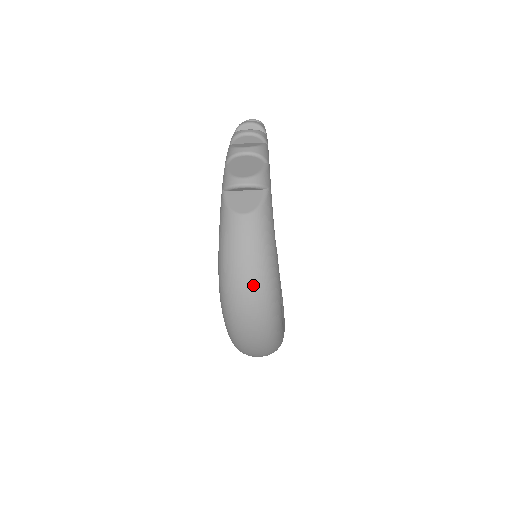
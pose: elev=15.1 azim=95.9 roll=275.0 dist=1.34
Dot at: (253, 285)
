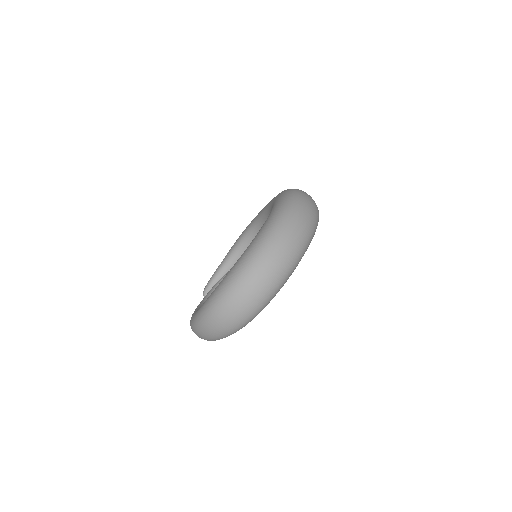
Dot at: occluded
